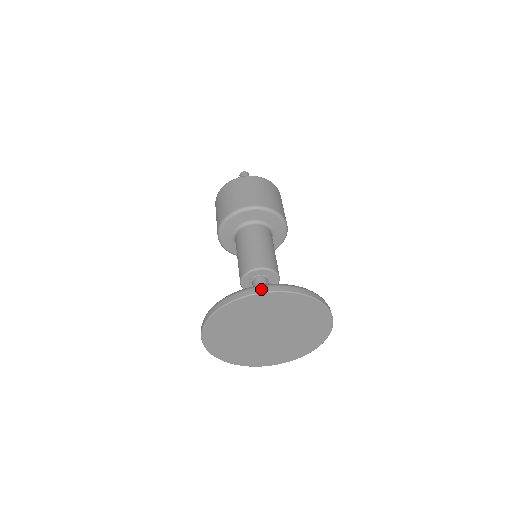
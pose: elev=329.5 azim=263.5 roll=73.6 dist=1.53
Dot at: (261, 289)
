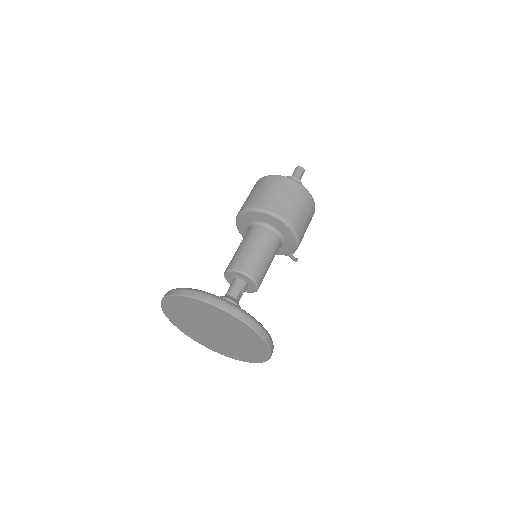
Dot at: (185, 292)
